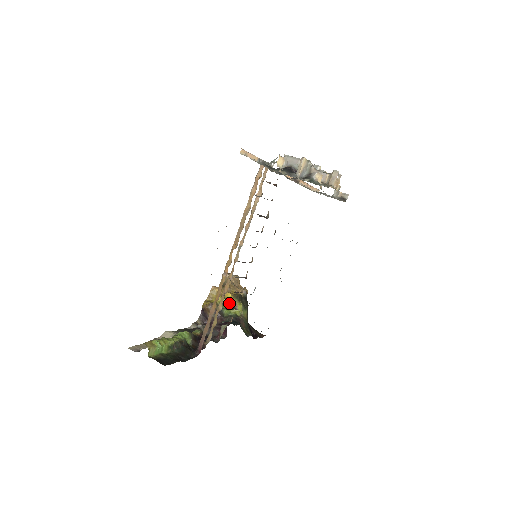
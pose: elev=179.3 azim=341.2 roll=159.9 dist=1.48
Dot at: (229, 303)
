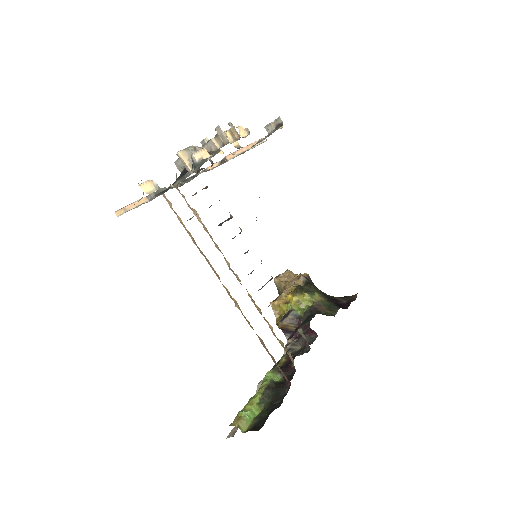
Dot at: (294, 303)
